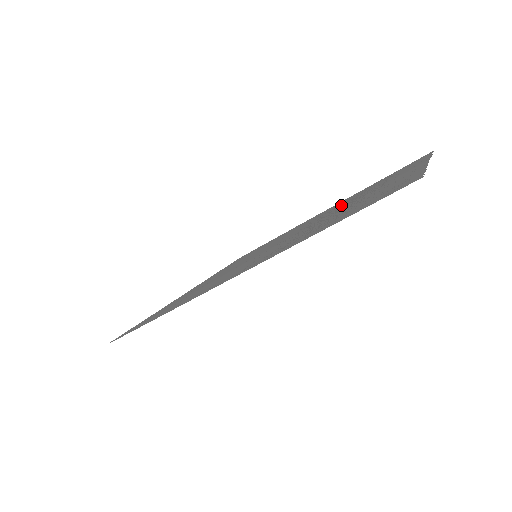
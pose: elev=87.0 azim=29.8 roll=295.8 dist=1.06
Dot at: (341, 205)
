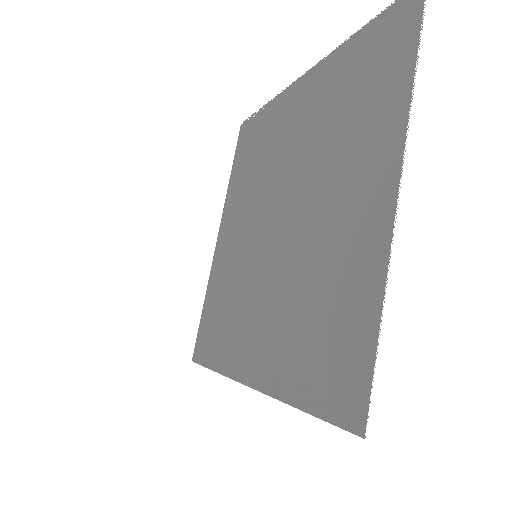
Dot at: occluded
